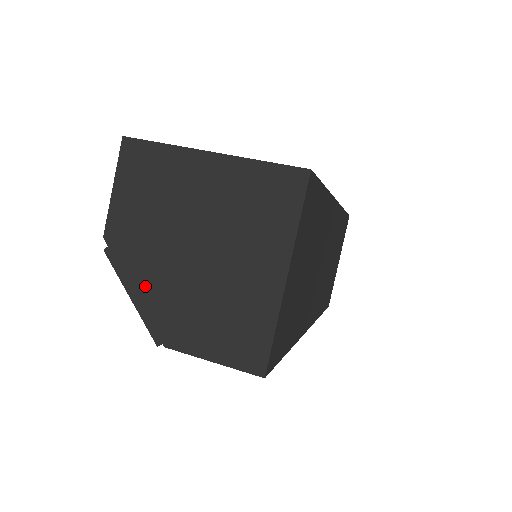
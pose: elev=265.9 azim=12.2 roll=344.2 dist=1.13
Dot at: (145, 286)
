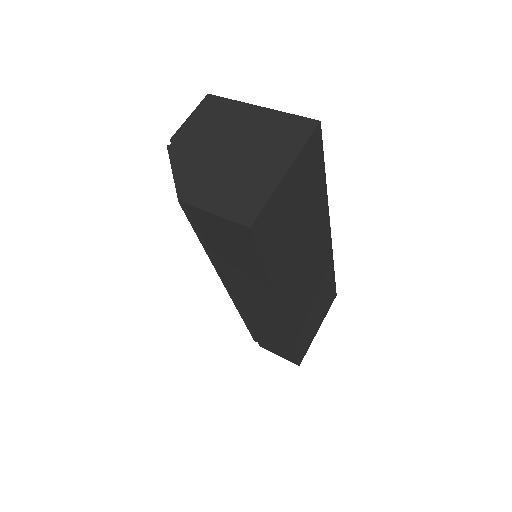
Dot at: (186, 167)
